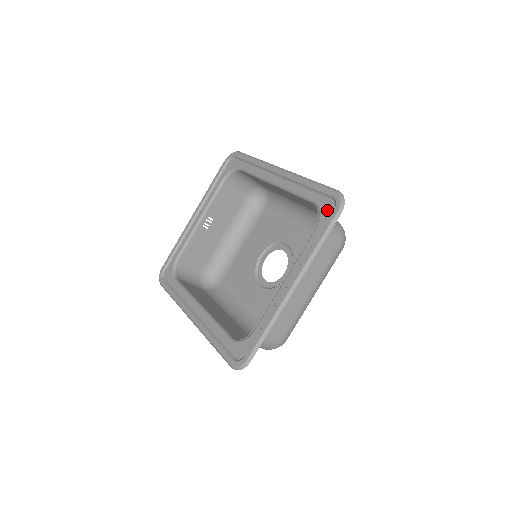
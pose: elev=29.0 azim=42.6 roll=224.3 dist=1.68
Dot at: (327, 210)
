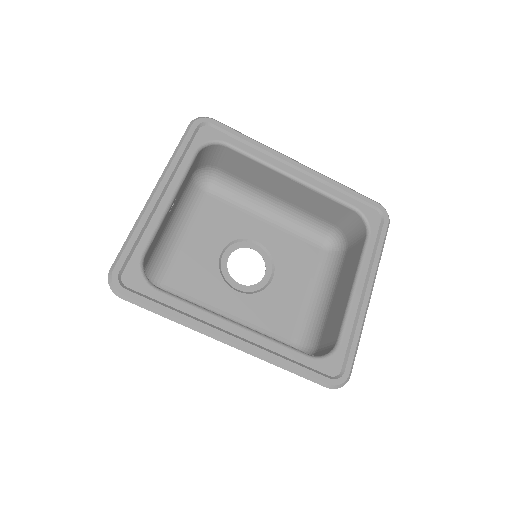
Dot at: (375, 219)
